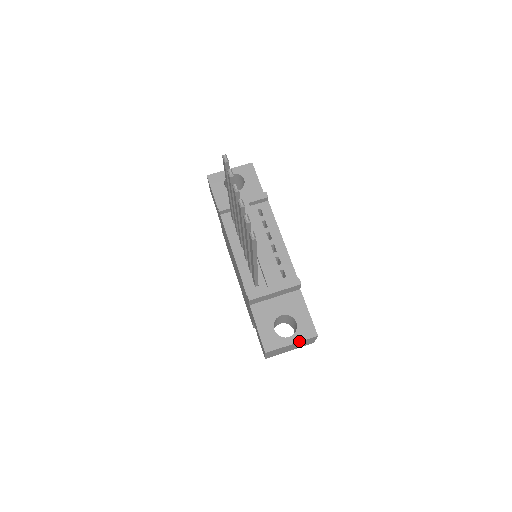
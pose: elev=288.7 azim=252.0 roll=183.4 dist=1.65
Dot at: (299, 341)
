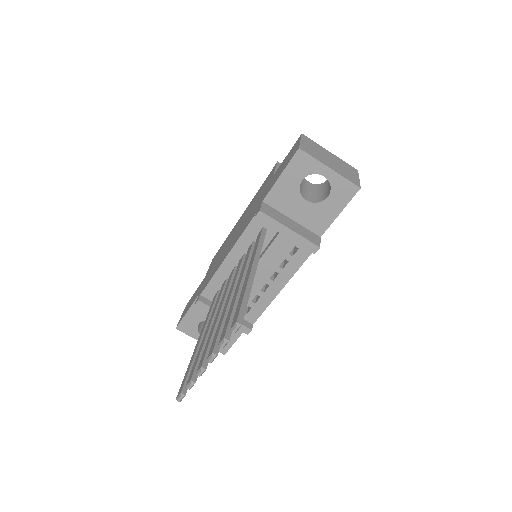
Dot at: occluded
